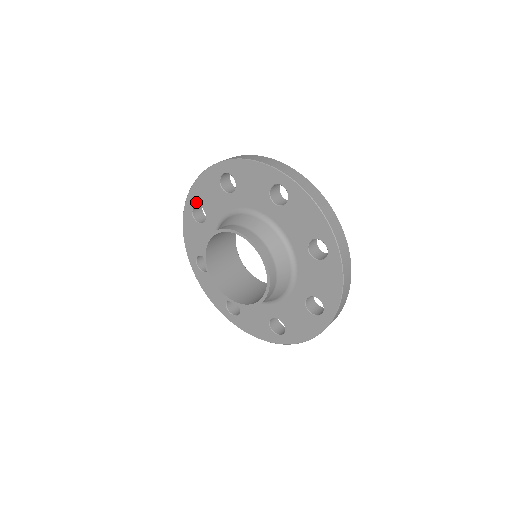
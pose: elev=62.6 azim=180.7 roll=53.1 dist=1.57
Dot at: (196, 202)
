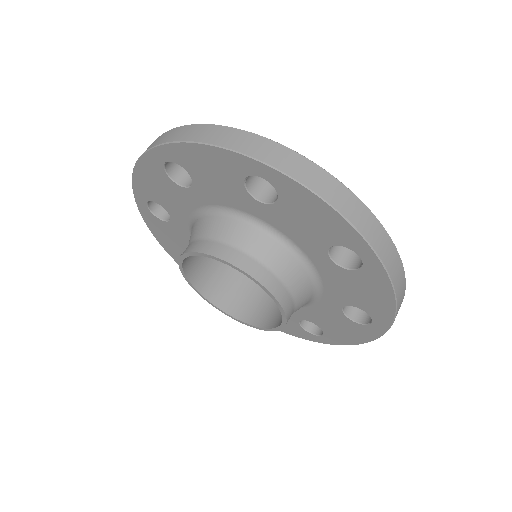
Dot at: (180, 162)
